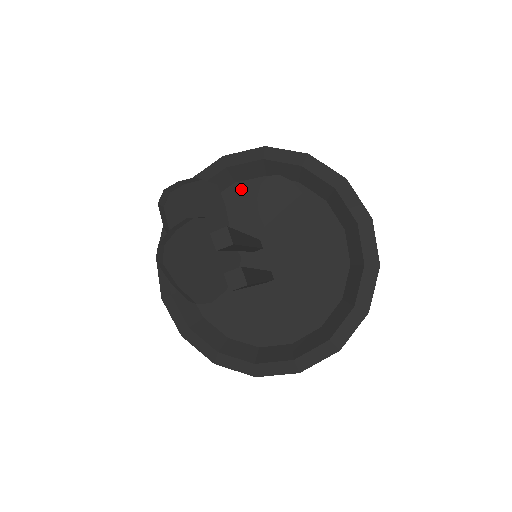
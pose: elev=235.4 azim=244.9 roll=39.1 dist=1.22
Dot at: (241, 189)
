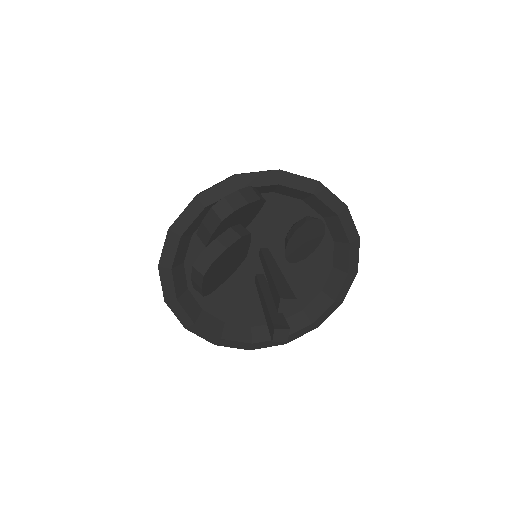
Dot at: (275, 200)
